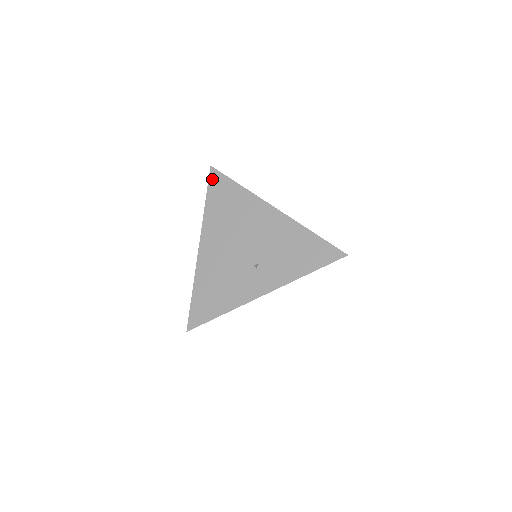
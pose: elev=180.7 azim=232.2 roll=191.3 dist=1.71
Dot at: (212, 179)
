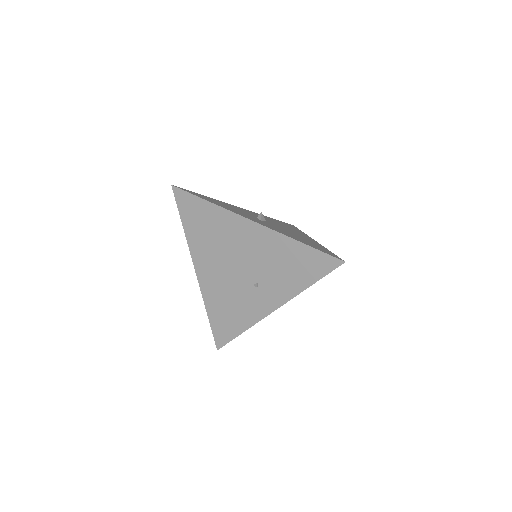
Dot at: (179, 200)
